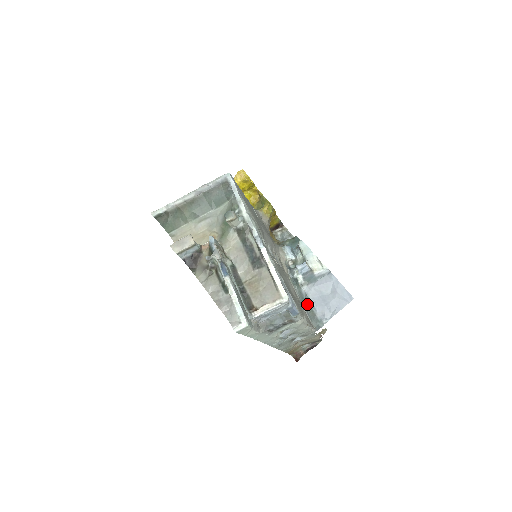
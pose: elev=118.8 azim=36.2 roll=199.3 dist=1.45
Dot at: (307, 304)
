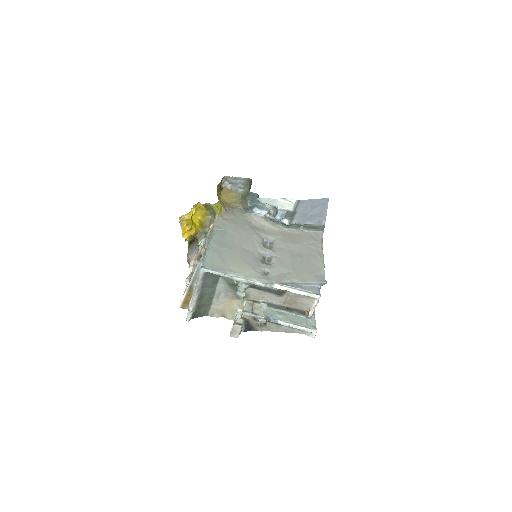
Dot at: (304, 226)
